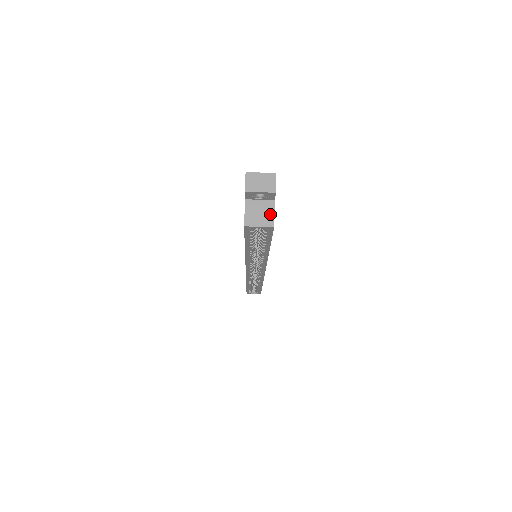
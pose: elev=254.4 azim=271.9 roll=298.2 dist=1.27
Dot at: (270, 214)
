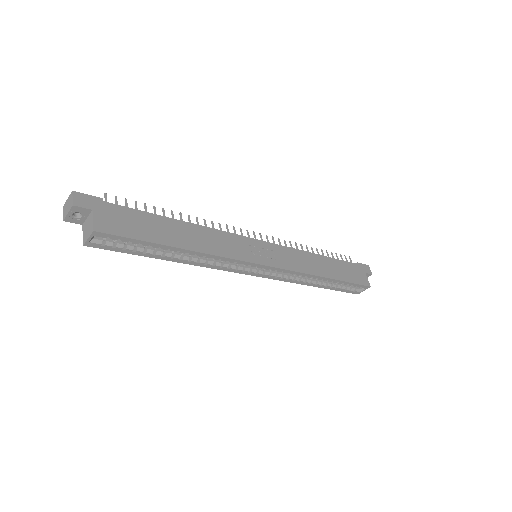
Dot at: (91, 223)
